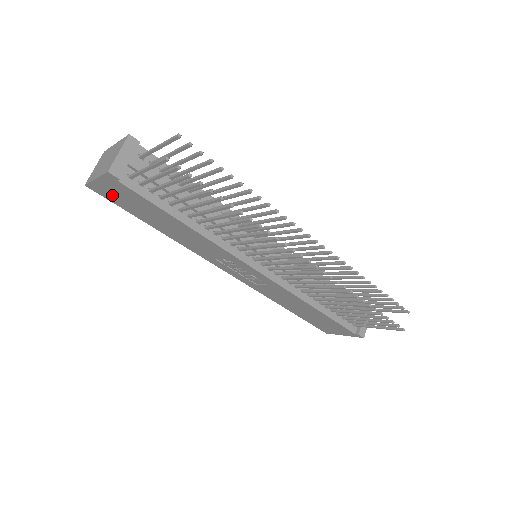
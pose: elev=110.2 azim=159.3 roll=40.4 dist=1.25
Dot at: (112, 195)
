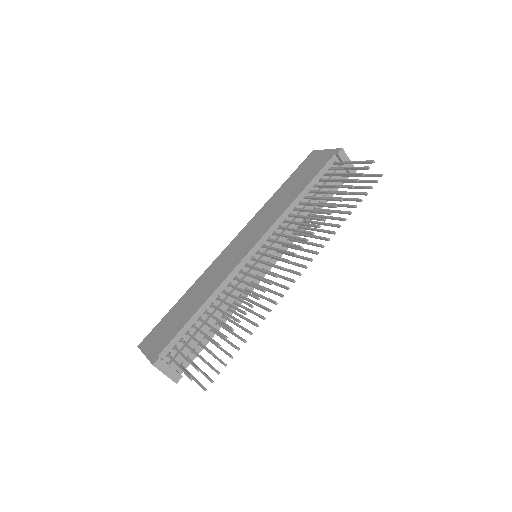
Dot at: occluded
